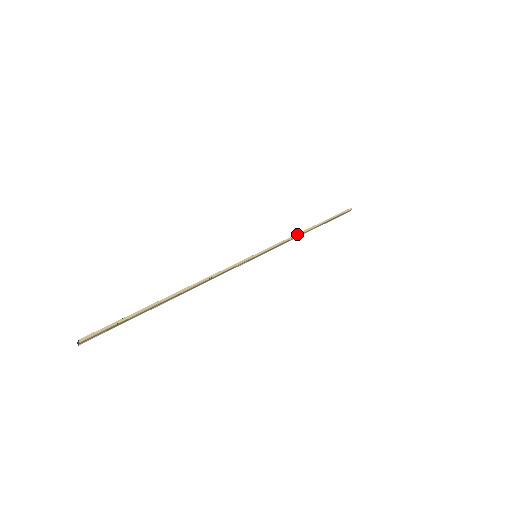
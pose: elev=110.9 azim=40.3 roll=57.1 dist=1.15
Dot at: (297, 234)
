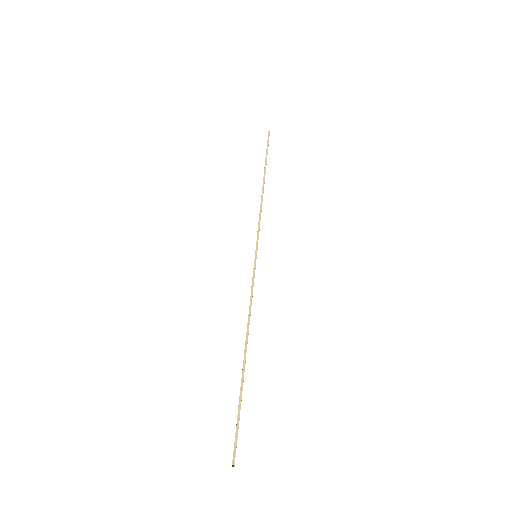
Dot at: (261, 203)
